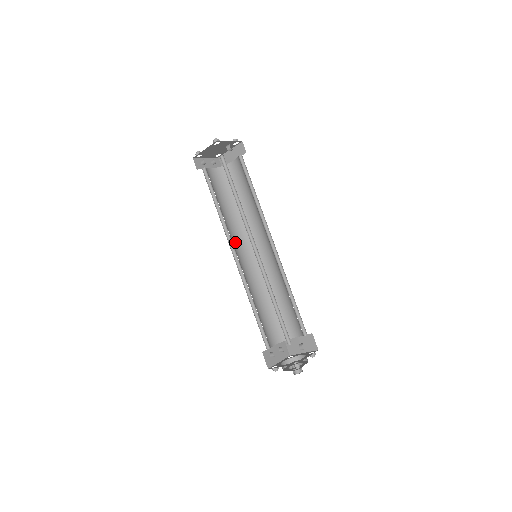
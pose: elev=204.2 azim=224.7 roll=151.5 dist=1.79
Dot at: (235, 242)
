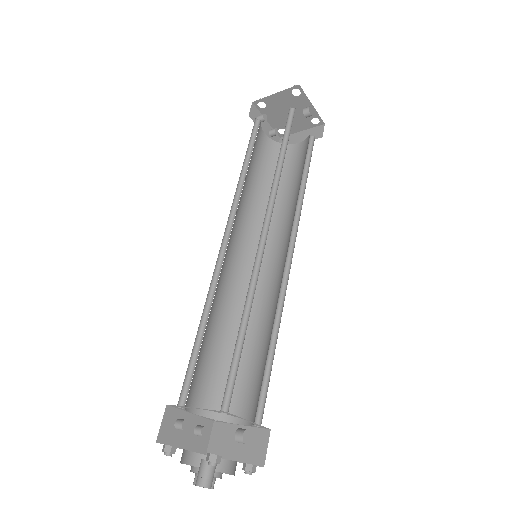
Dot at: (237, 227)
